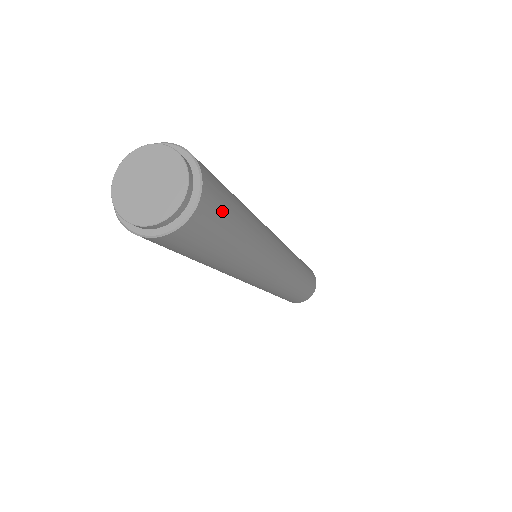
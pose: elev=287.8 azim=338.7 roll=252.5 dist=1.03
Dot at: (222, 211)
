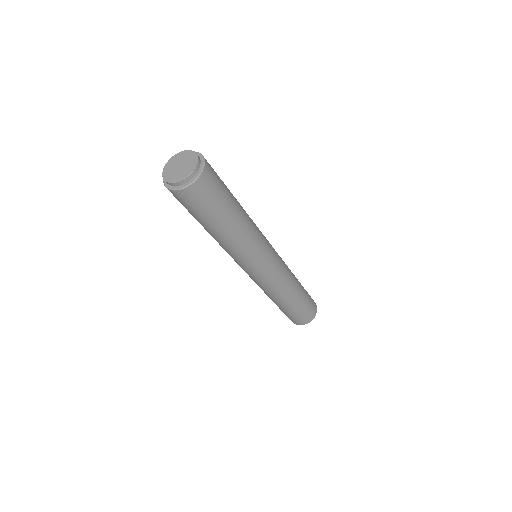
Dot at: (217, 175)
